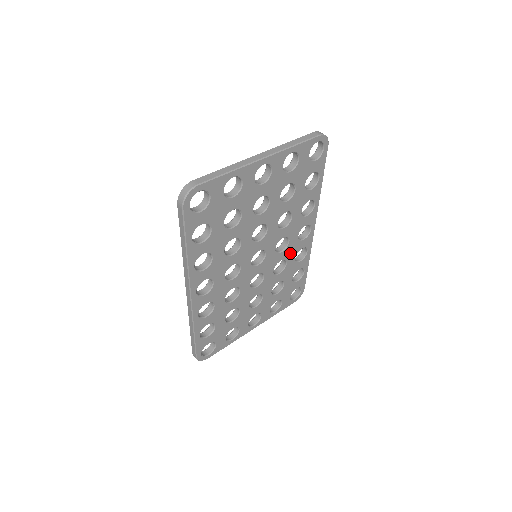
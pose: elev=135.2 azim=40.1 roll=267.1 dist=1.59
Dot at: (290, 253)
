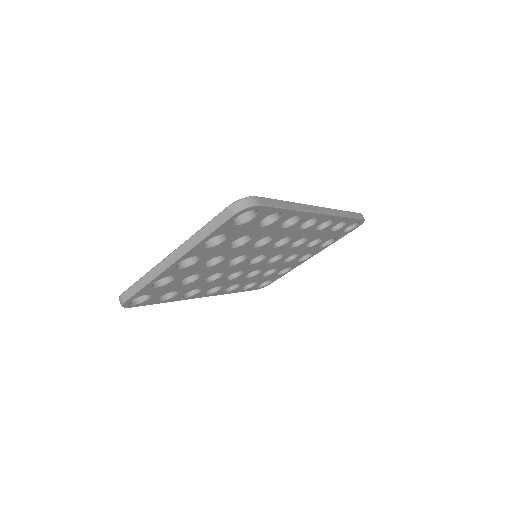
Dot at: (303, 234)
